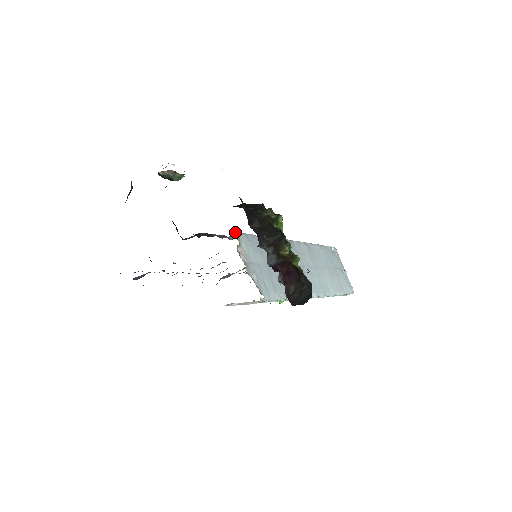
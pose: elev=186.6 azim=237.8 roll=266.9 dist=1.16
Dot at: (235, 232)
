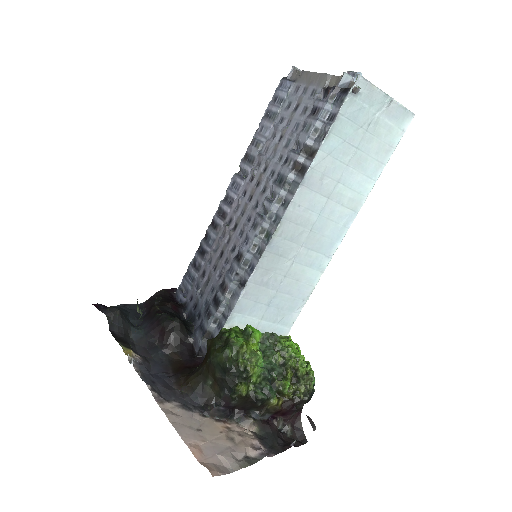
Dot at: occluded
